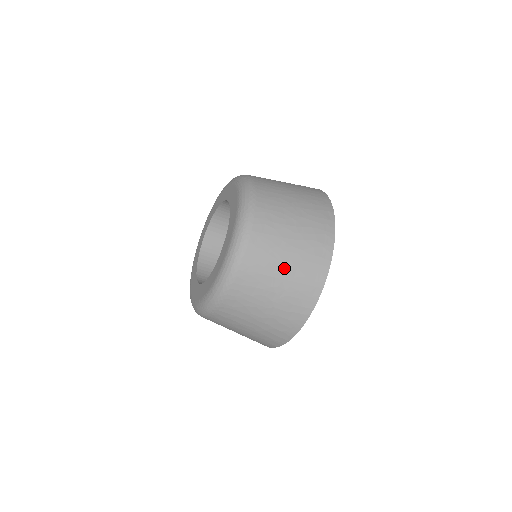
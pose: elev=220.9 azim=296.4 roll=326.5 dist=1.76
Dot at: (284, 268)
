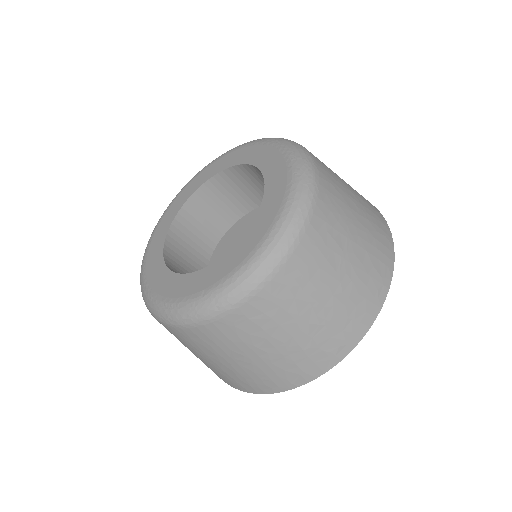
Dot at: (353, 247)
